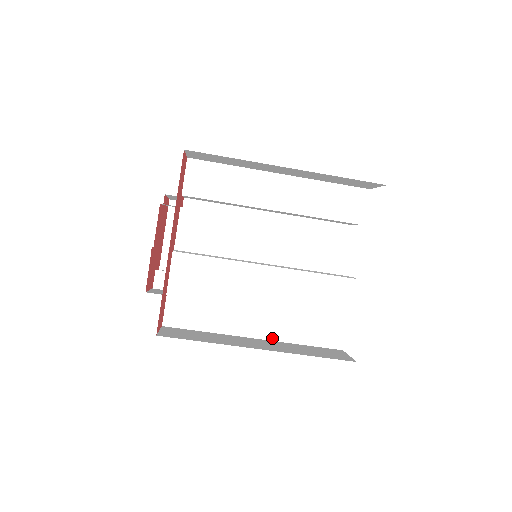
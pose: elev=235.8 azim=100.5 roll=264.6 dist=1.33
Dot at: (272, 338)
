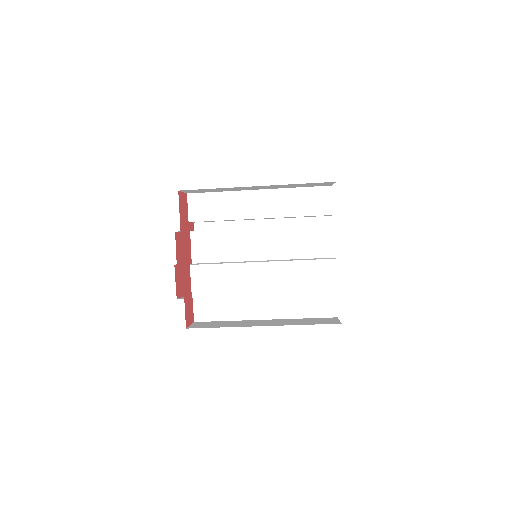
Dot at: (278, 317)
